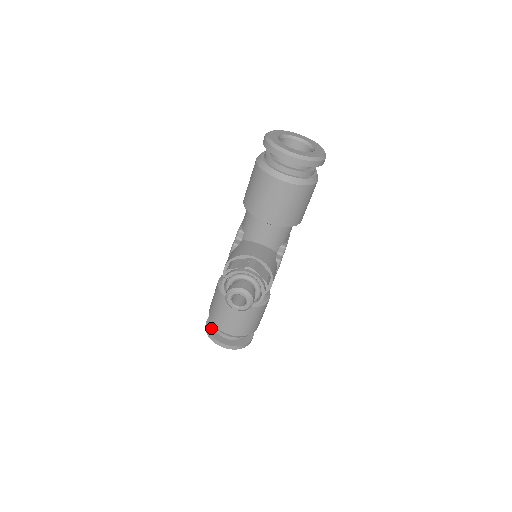
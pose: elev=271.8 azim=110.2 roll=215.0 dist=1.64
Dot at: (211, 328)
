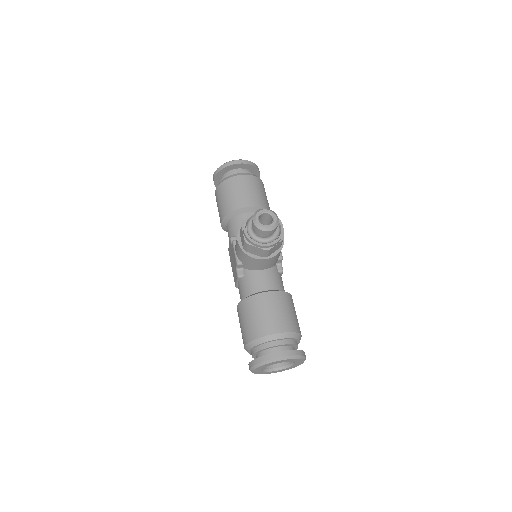
Dot at: occluded
